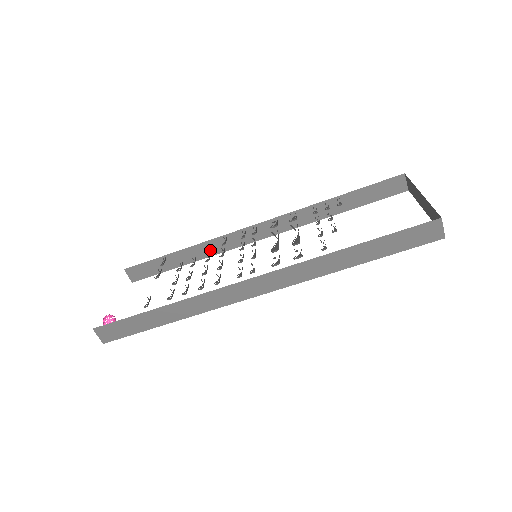
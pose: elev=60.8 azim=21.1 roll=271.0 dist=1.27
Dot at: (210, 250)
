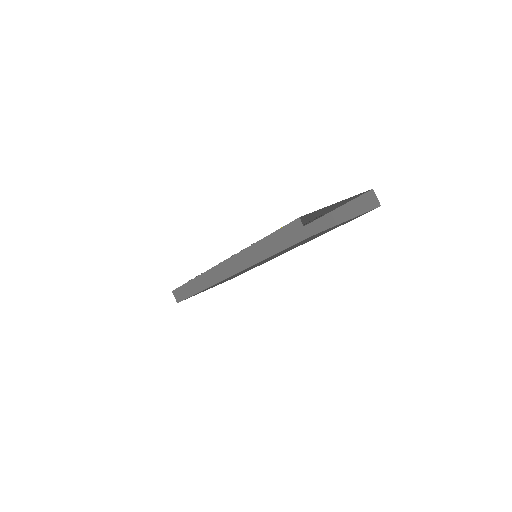
Dot at: occluded
